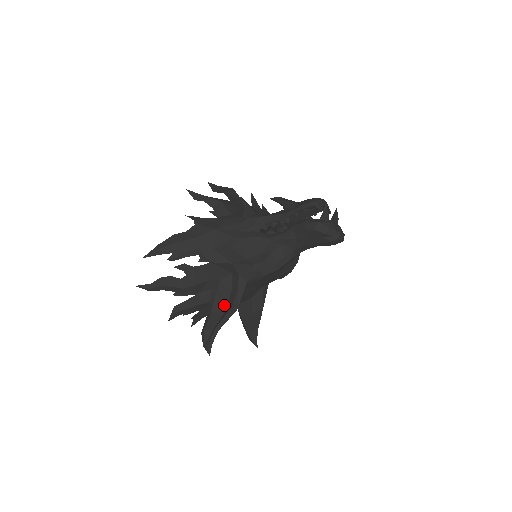
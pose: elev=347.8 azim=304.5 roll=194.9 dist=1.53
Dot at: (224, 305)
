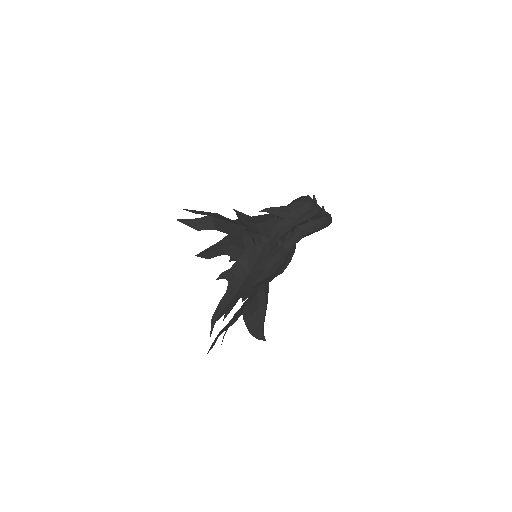
Dot at: (256, 306)
